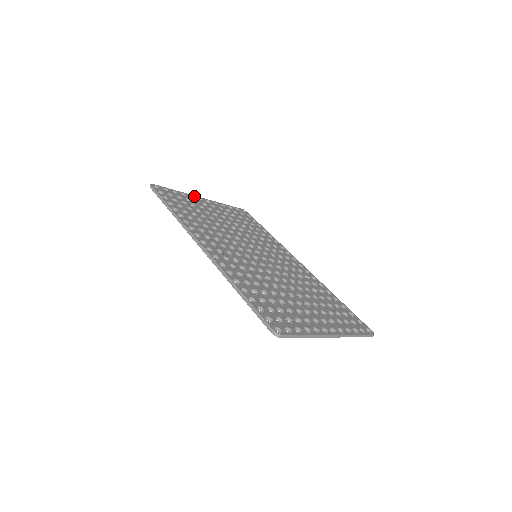
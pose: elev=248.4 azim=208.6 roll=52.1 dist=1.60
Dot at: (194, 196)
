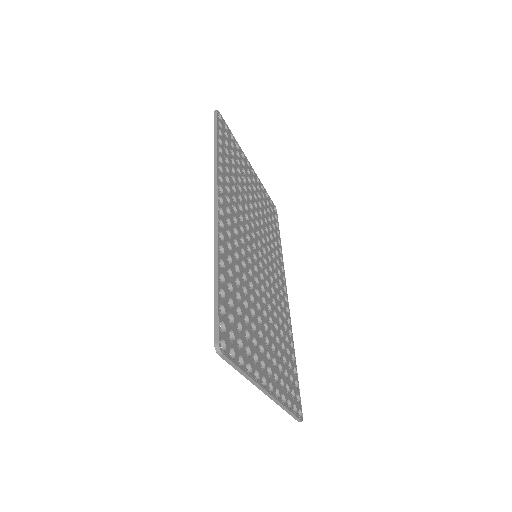
Dot at: (245, 156)
